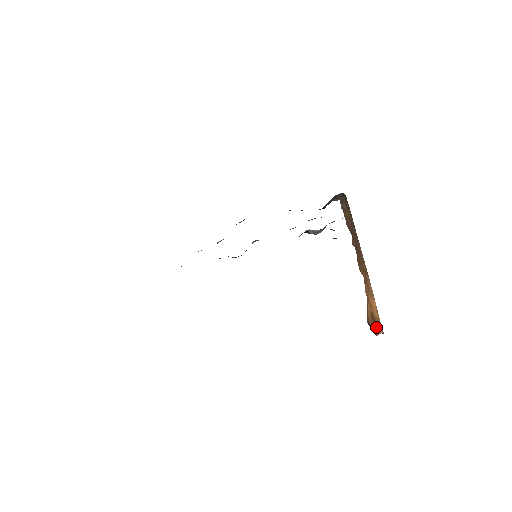
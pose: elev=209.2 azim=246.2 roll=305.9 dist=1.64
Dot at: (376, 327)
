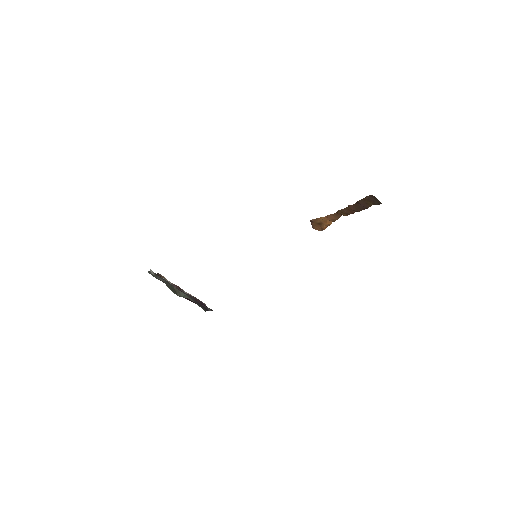
Dot at: (318, 227)
